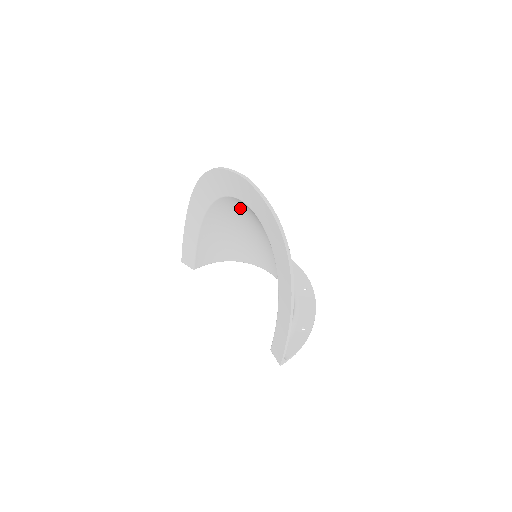
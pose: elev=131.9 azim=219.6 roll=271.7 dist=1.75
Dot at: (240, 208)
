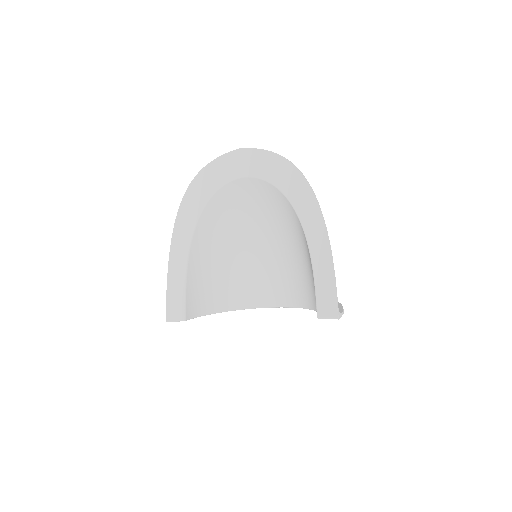
Dot at: (231, 206)
